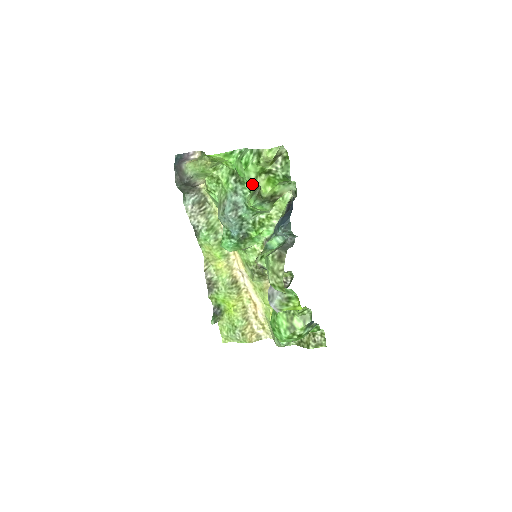
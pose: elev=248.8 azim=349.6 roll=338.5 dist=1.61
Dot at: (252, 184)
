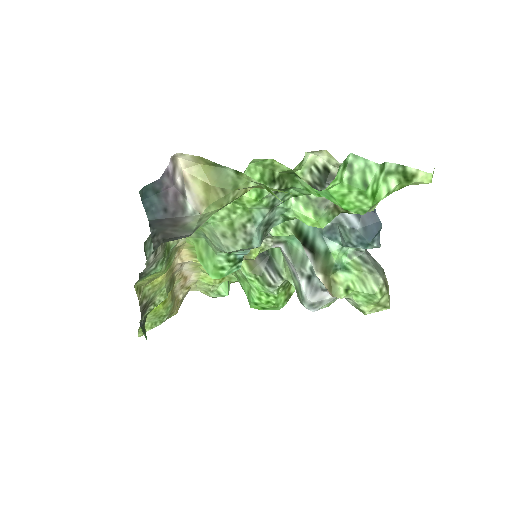
Dot at: occluded
